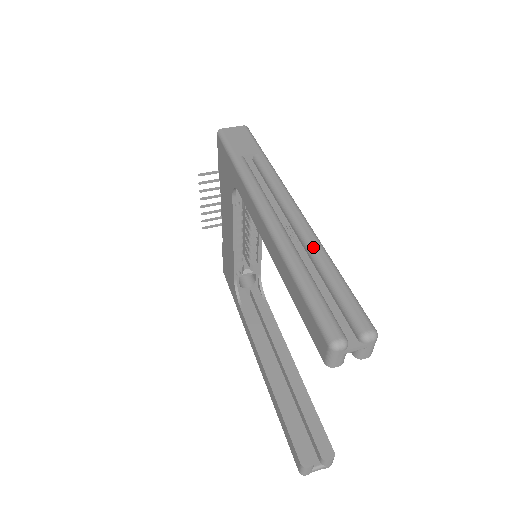
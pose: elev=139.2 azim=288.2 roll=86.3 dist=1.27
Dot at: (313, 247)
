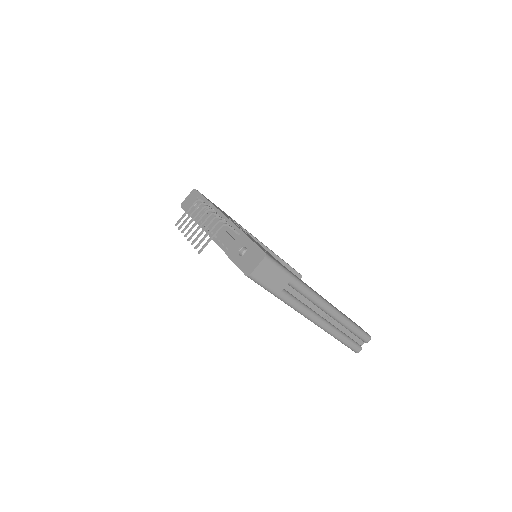
Dot at: (343, 323)
